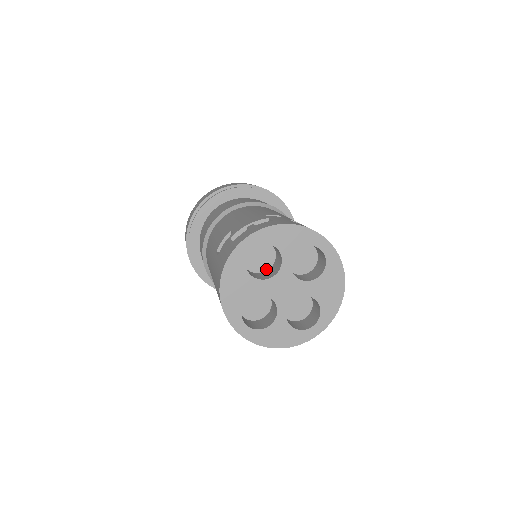
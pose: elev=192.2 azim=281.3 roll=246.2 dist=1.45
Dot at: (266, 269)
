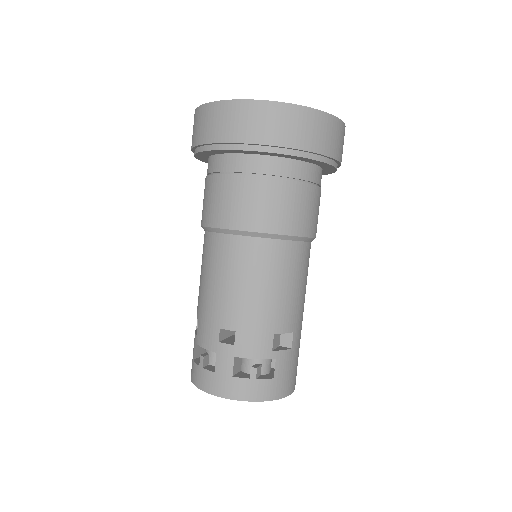
Dot at: occluded
